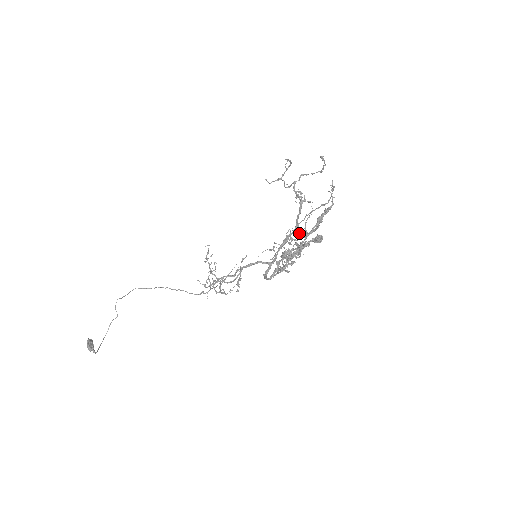
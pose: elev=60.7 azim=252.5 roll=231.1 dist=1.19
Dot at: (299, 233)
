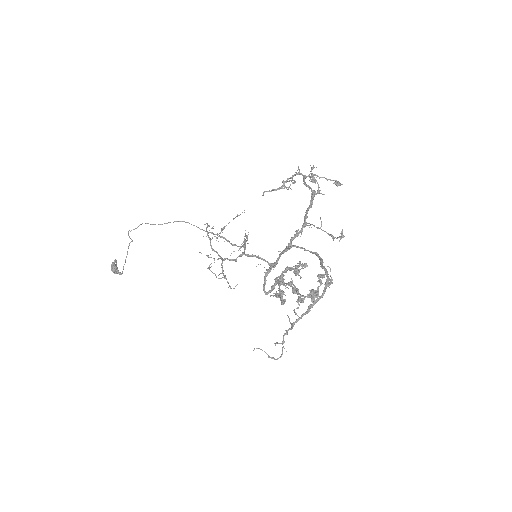
Dot at: occluded
